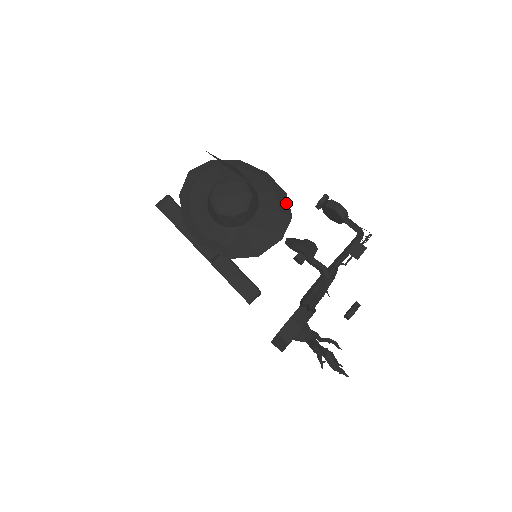
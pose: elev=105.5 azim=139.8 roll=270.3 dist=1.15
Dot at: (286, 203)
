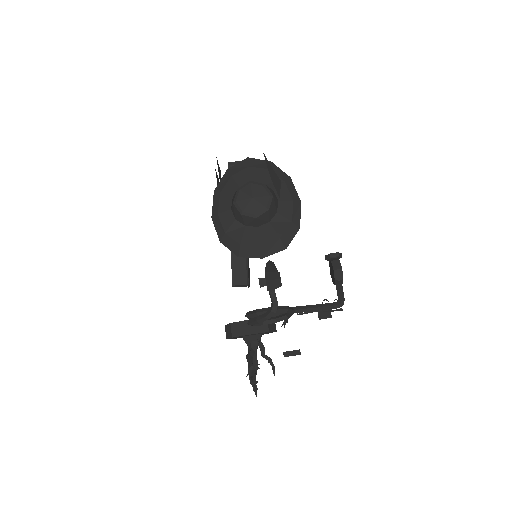
Dot at: (292, 235)
